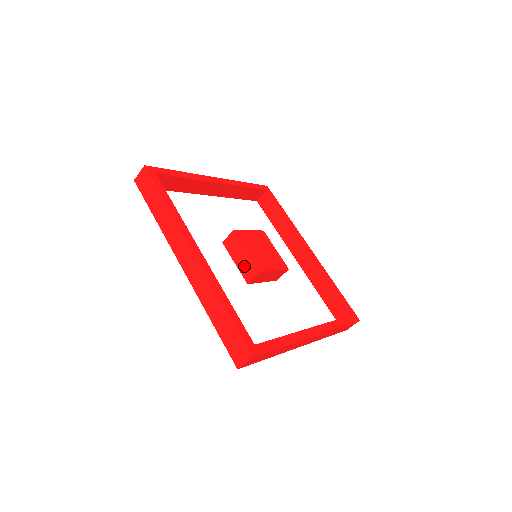
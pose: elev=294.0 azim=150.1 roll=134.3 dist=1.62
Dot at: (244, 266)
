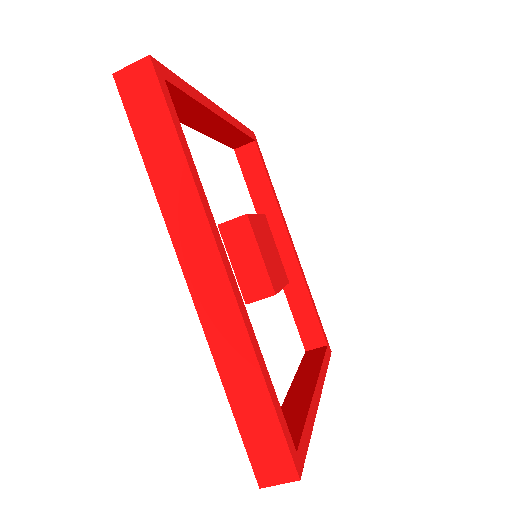
Dot at: (248, 276)
